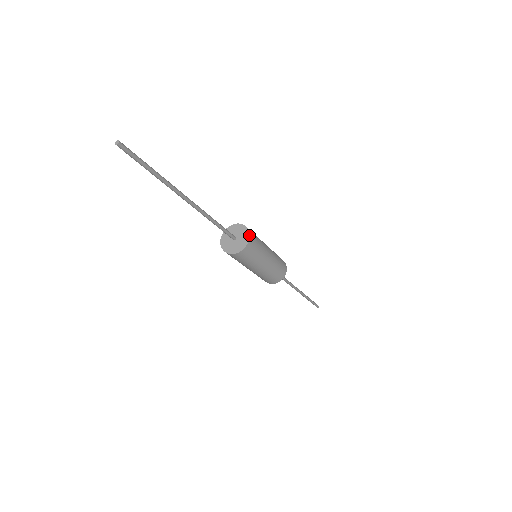
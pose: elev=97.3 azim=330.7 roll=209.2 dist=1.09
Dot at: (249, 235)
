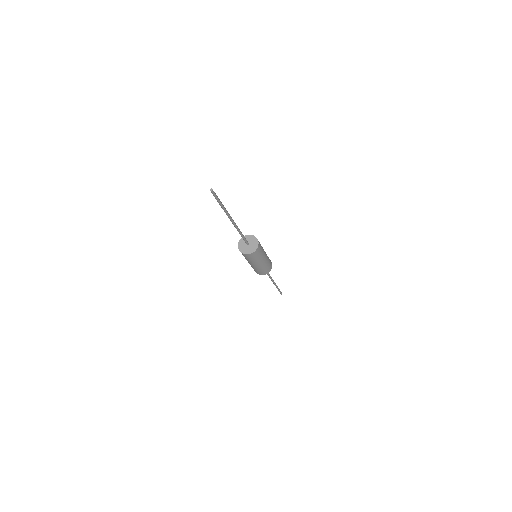
Dot at: (258, 246)
